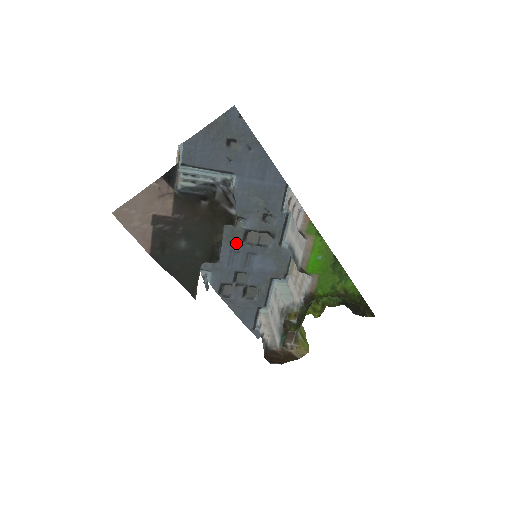
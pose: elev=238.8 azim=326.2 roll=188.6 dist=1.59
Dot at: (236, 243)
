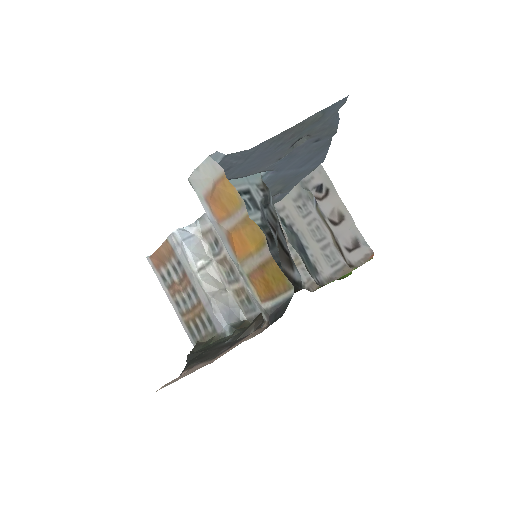
Dot at: occluded
